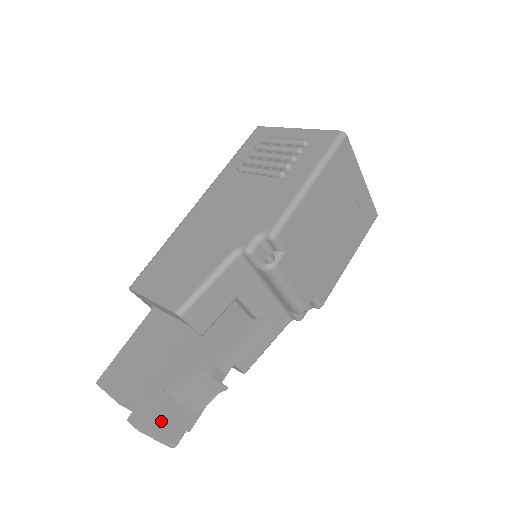
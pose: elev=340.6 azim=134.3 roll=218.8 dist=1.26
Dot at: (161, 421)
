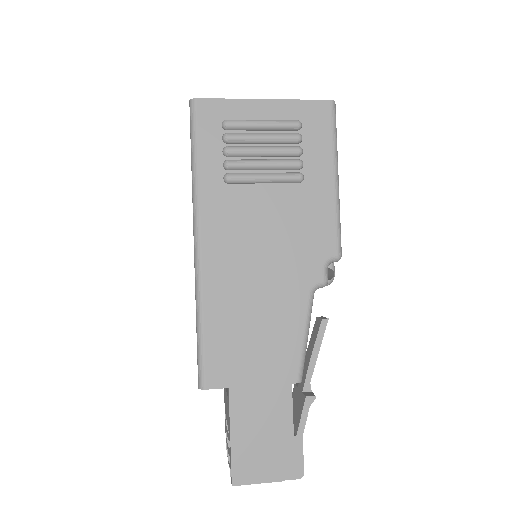
Dot at: occluded
